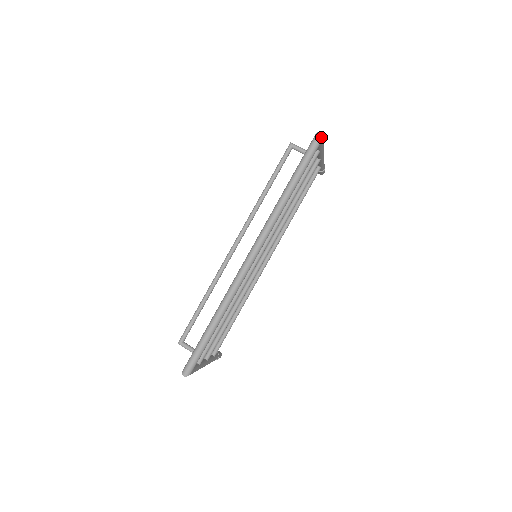
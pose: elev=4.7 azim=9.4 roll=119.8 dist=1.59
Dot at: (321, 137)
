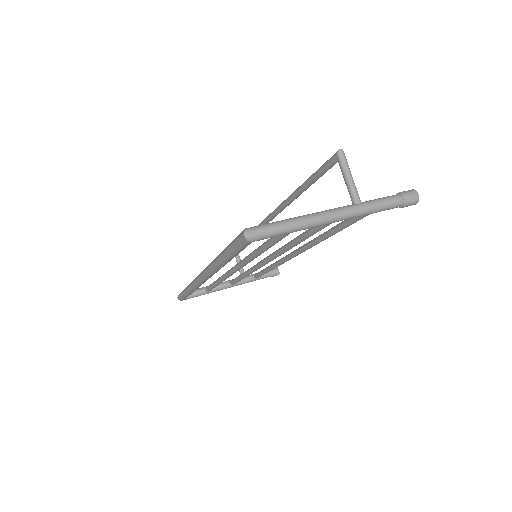
Dot at: (245, 240)
